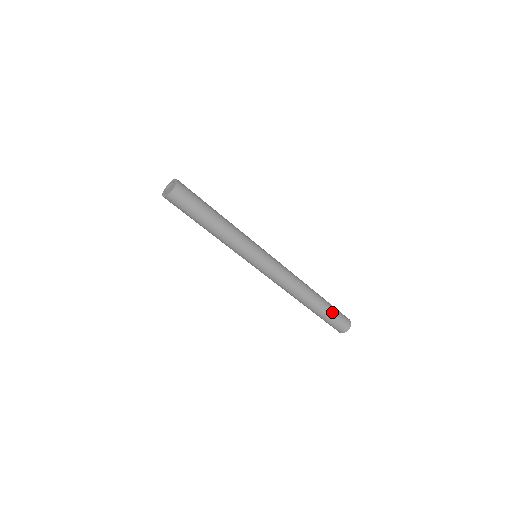
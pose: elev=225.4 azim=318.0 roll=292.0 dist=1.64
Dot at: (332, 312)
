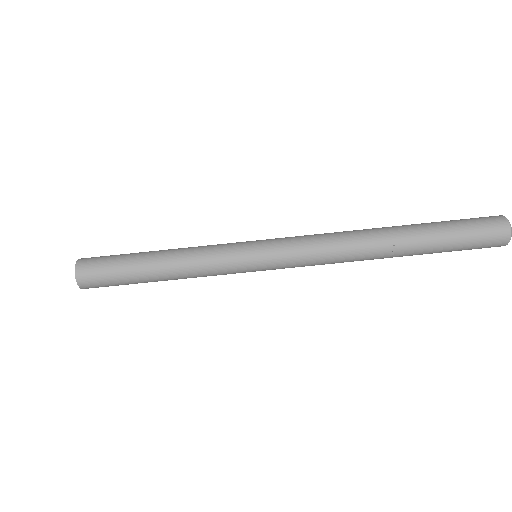
Dot at: (441, 222)
